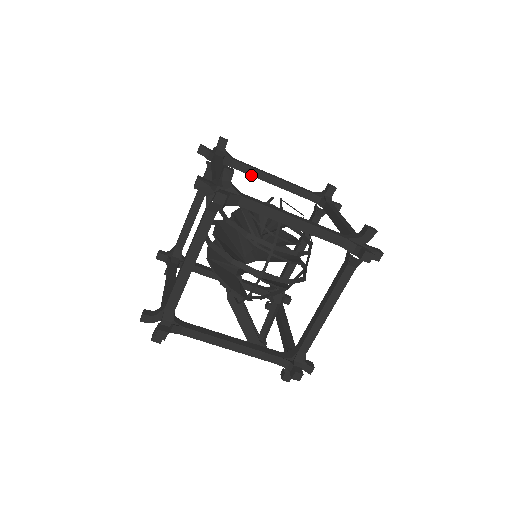
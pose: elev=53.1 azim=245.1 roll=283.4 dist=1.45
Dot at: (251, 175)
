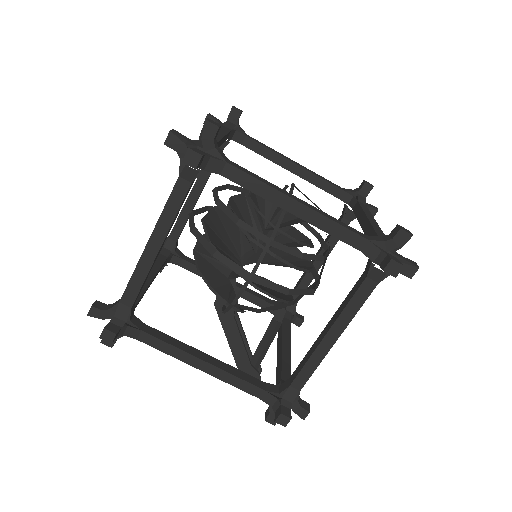
Dot at: (267, 158)
